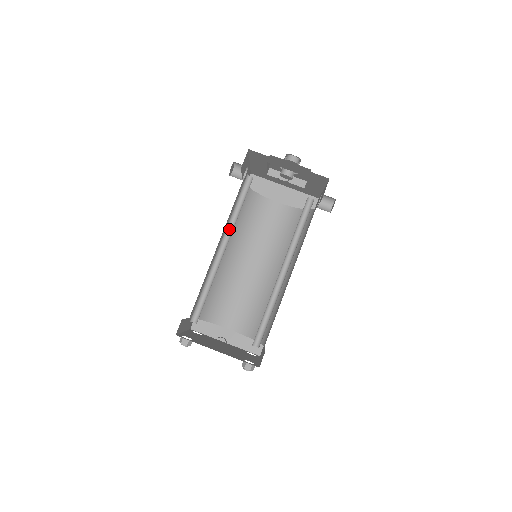
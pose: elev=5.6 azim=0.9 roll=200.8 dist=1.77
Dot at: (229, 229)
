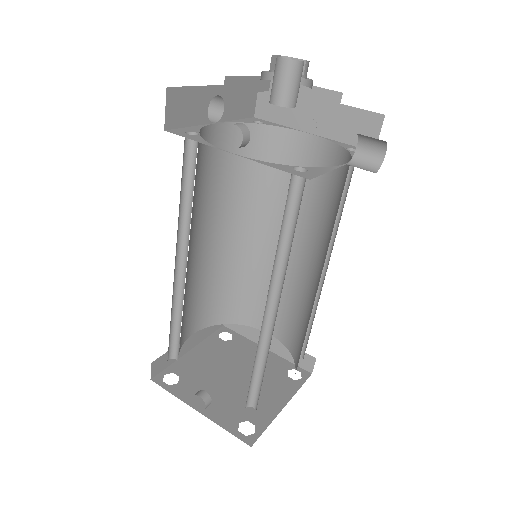
Dot at: (186, 231)
